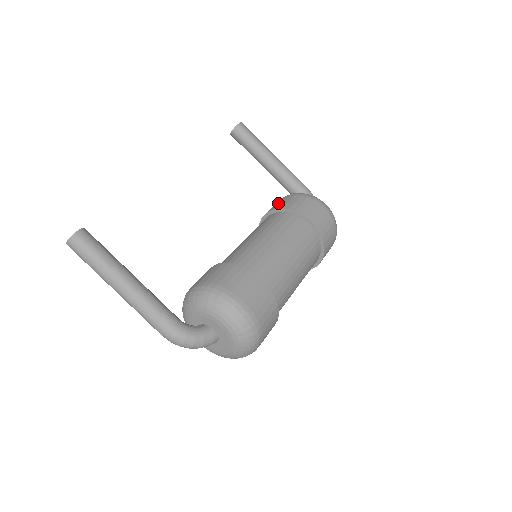
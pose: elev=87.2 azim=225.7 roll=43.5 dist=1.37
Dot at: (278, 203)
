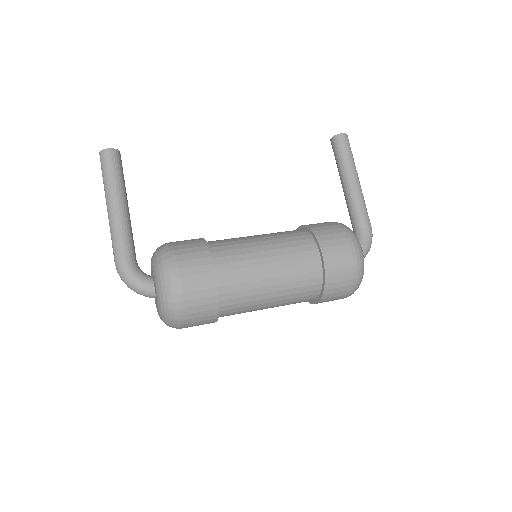
Dot at: occluded
